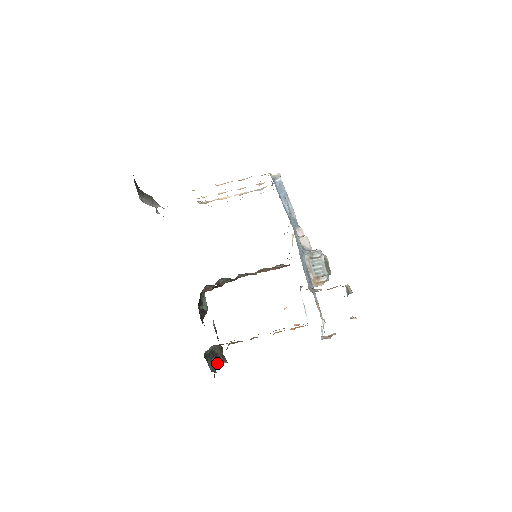
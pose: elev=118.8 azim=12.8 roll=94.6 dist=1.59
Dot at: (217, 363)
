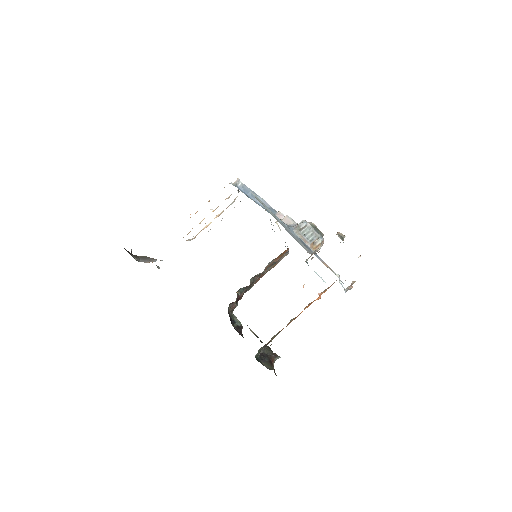
Dot at: (271, 362)
